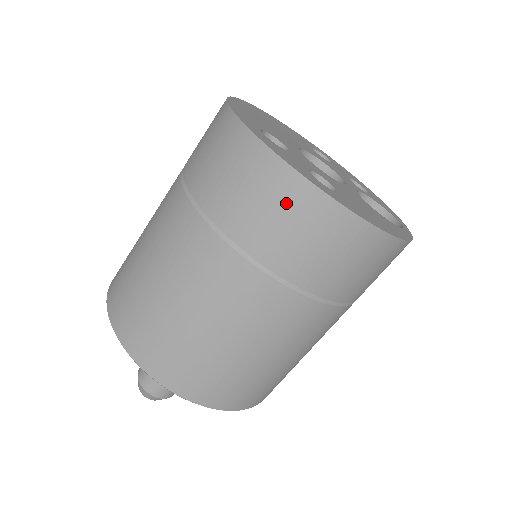
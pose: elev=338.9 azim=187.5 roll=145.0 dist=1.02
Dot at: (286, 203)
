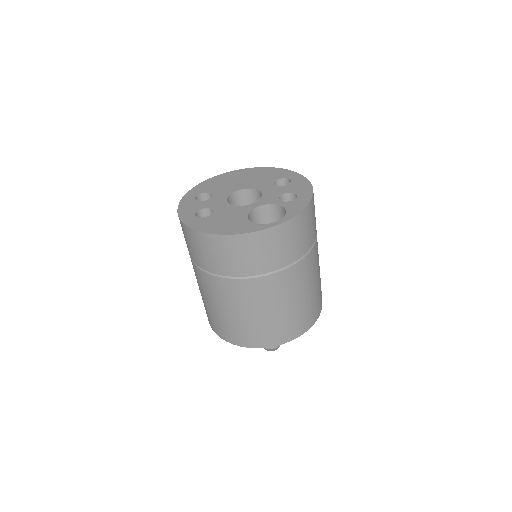
Dot at: occluded
